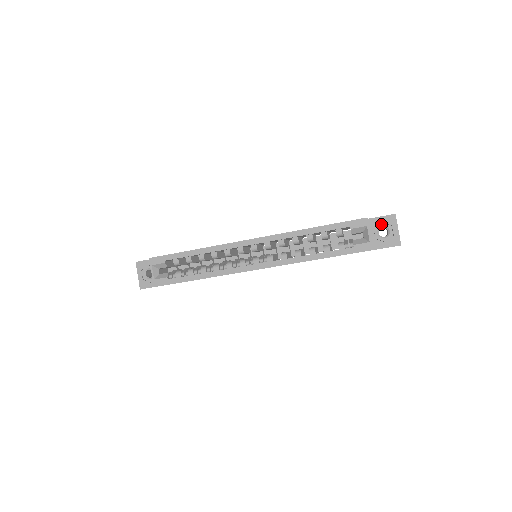
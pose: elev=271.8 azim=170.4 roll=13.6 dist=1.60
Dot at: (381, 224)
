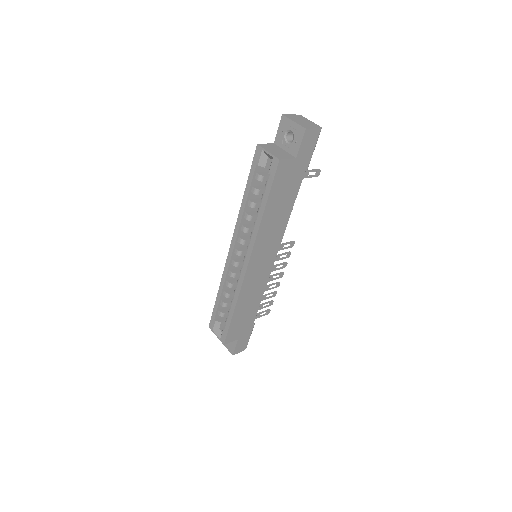
Dot at: (283, 134)
